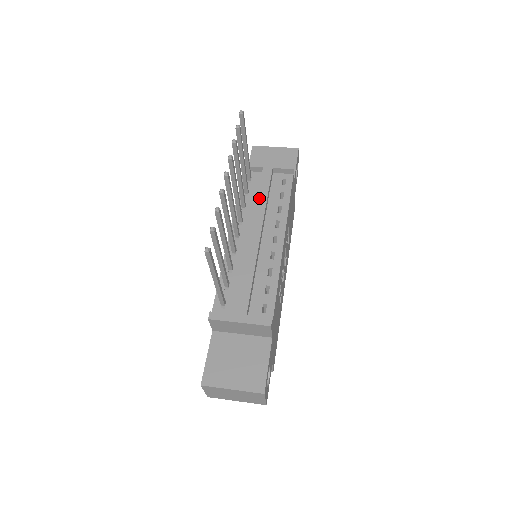
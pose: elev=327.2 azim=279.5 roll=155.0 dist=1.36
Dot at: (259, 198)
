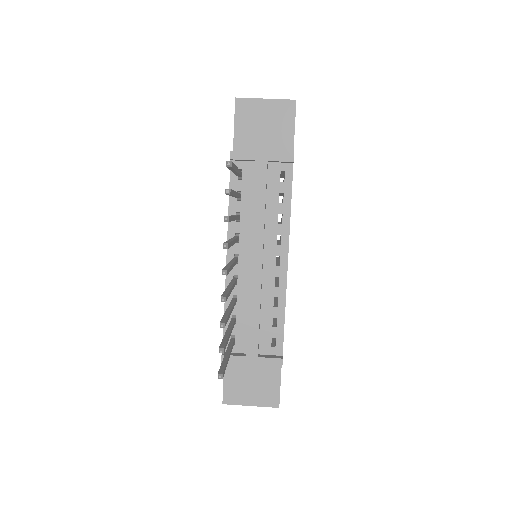
Dot at: (255, 211)
